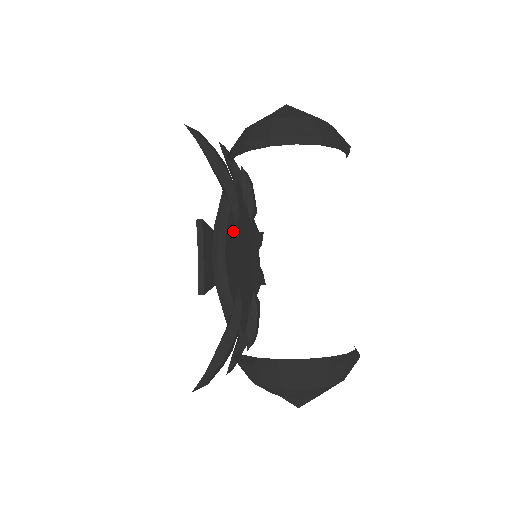
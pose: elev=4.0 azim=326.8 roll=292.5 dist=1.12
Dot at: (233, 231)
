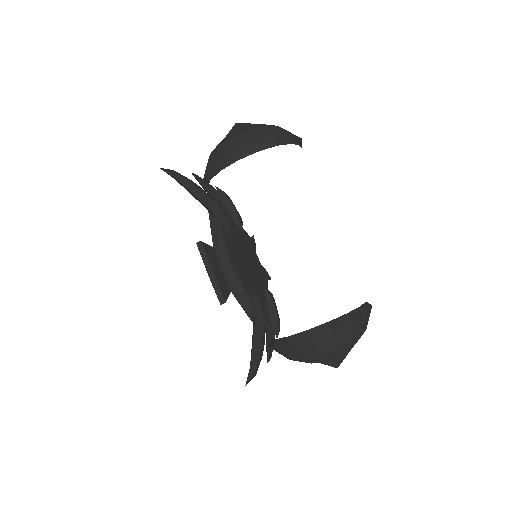
Dot at: (230, 242)
